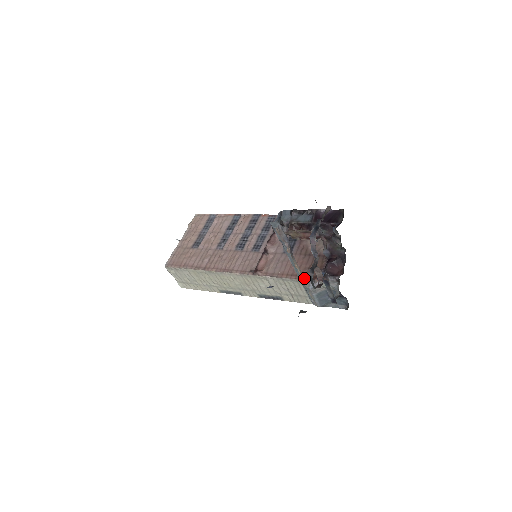
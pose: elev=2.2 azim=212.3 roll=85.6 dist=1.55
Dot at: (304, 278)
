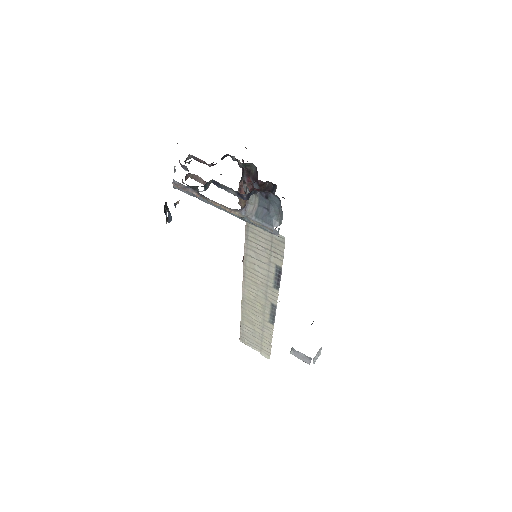
Dot at: (233, 211)
